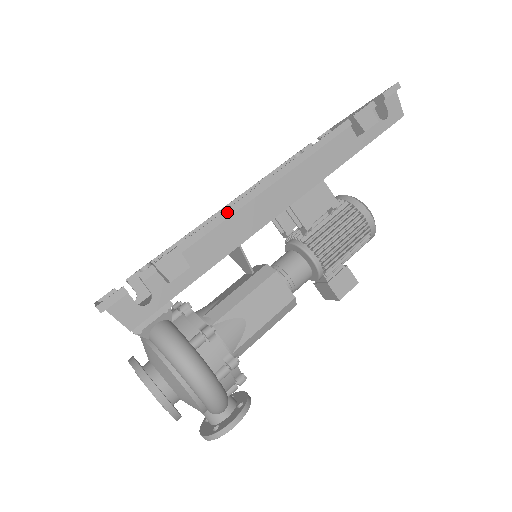
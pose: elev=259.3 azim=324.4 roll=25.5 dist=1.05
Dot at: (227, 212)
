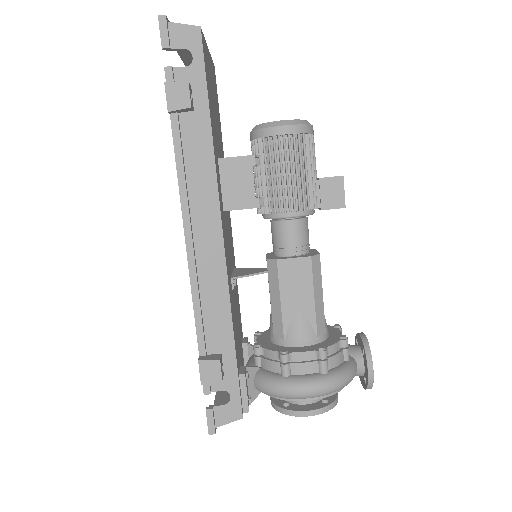
Dot at: (194, 298)
